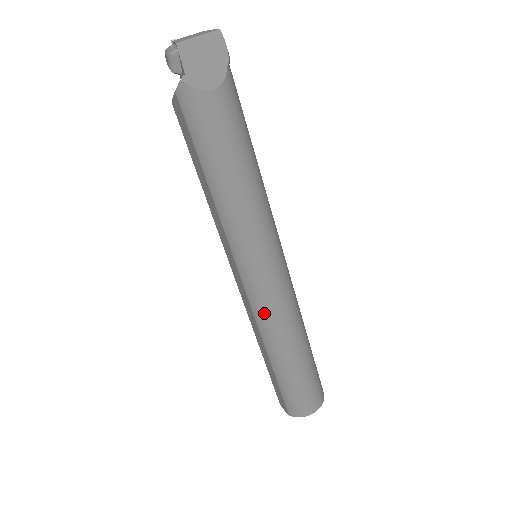
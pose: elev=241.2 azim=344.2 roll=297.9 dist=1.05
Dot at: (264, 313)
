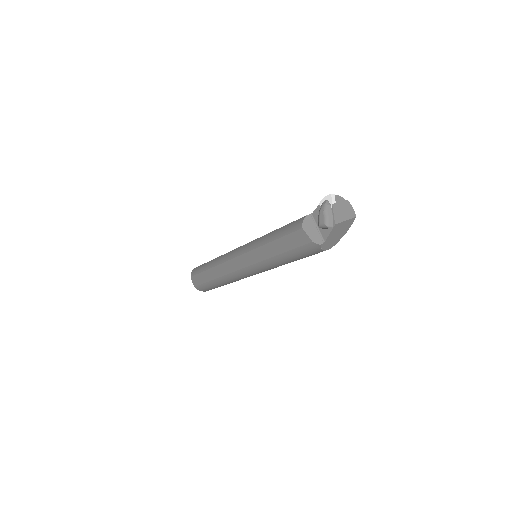
Dot at: (237, 277)
